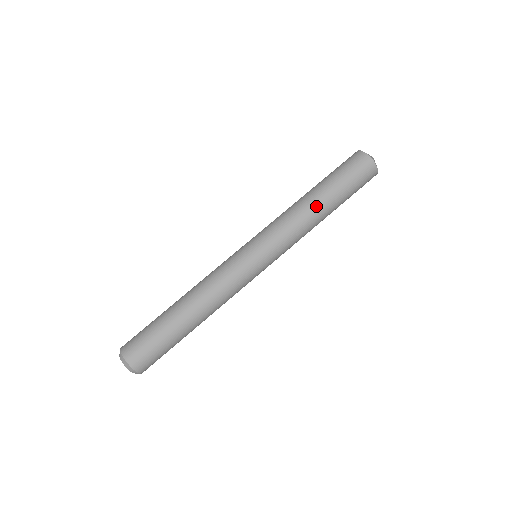
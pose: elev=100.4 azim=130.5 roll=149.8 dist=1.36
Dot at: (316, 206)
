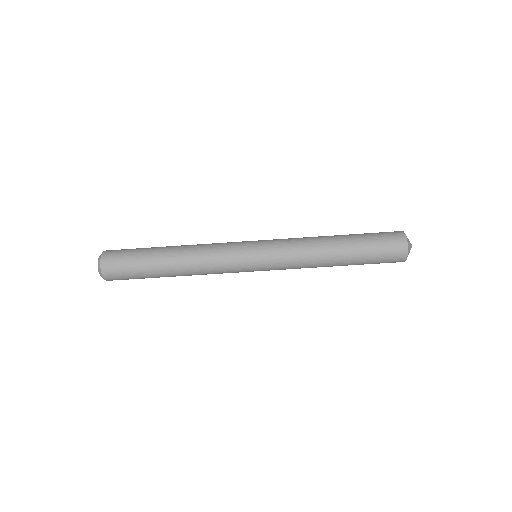
Dot at: (331, 258)
